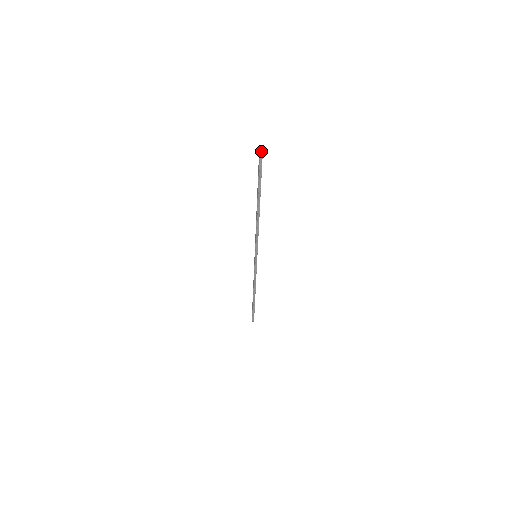
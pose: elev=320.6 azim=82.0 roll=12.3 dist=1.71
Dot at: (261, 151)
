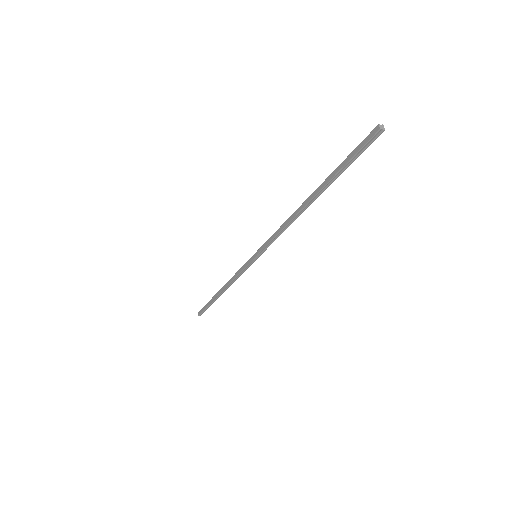
Dot at: (382, 126)
